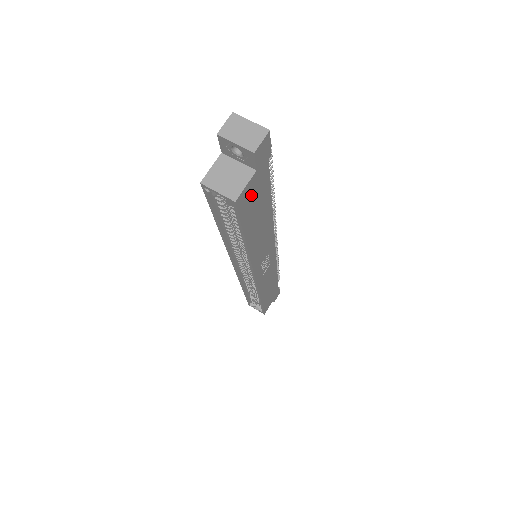
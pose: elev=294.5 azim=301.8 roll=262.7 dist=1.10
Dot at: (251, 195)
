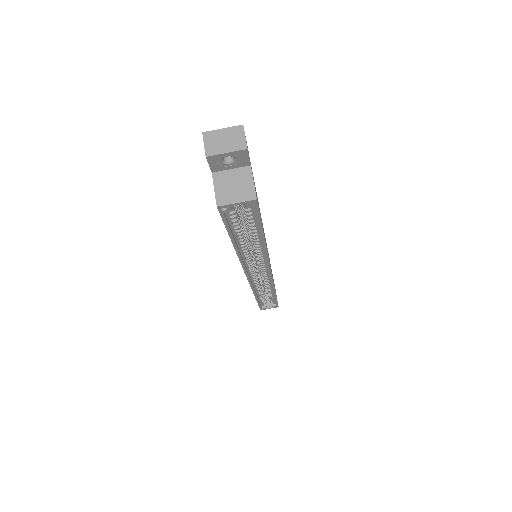
Dot at: occluded
